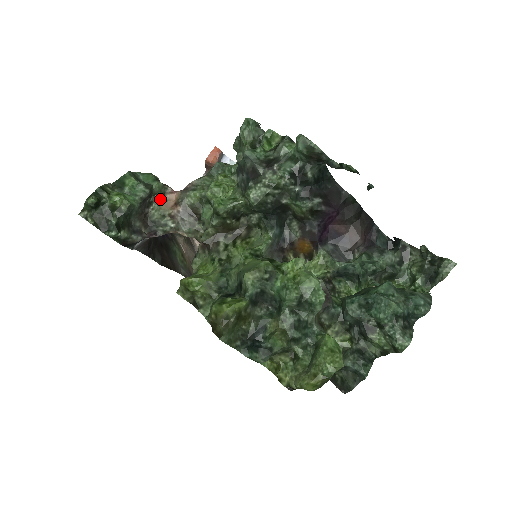
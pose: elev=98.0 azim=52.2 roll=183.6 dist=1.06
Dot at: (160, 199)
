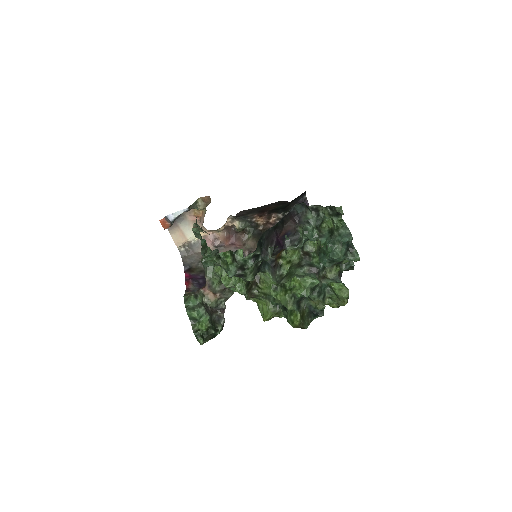
Dot at: (206, 299)
